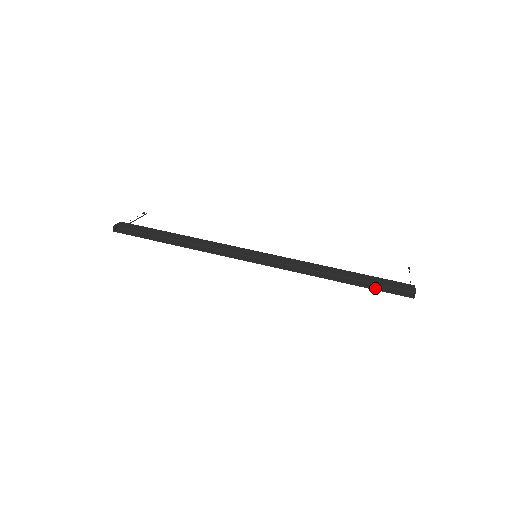
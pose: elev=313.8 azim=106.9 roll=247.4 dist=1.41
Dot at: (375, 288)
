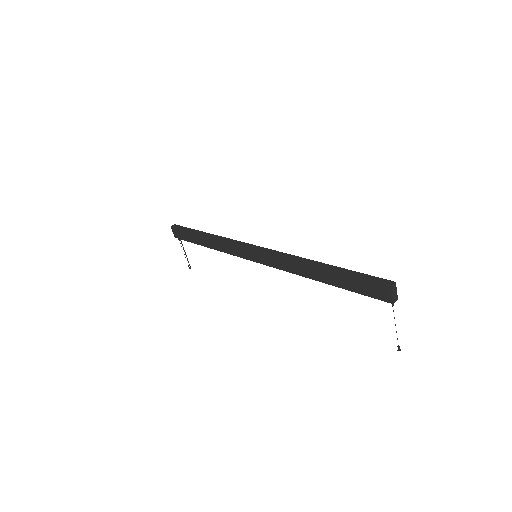
Dot at: (351, 277)
